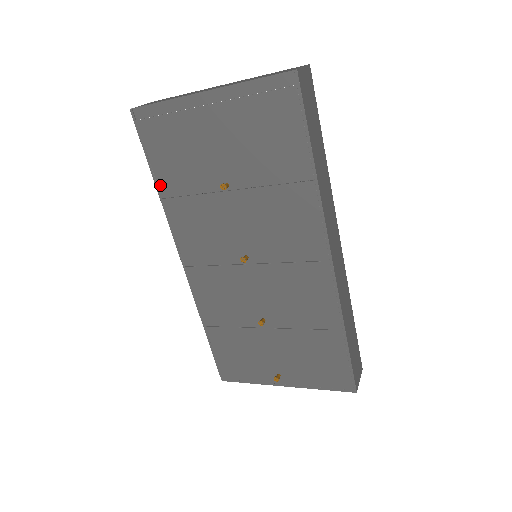
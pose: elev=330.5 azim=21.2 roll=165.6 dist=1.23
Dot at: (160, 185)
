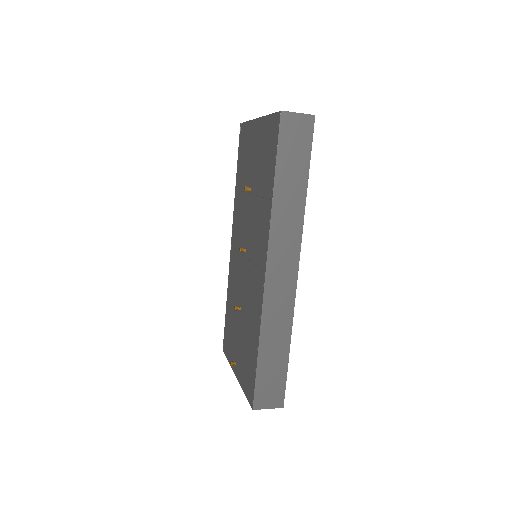
Dot at: (237, 179)
